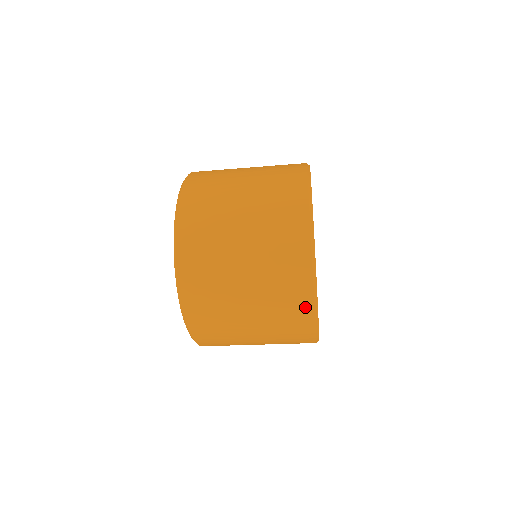
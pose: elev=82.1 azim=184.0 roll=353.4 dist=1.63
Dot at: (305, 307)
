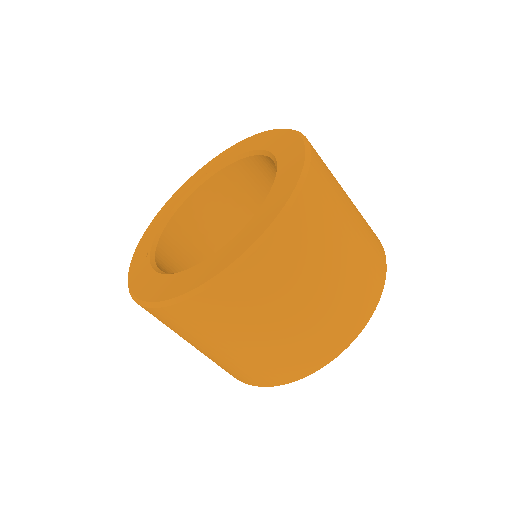
Dot at: (269, 381)
